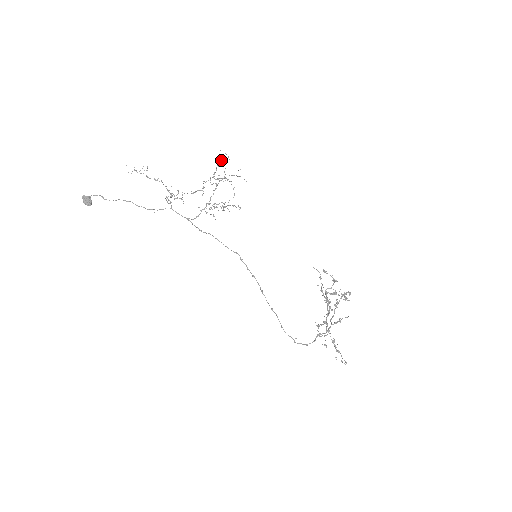
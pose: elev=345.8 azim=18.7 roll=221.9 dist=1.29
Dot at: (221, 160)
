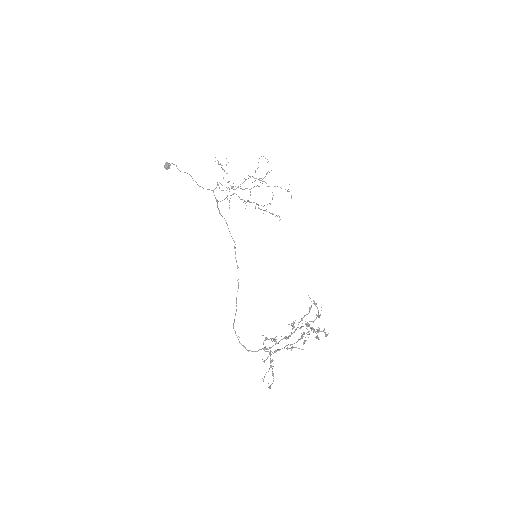
Dot at: occluded
